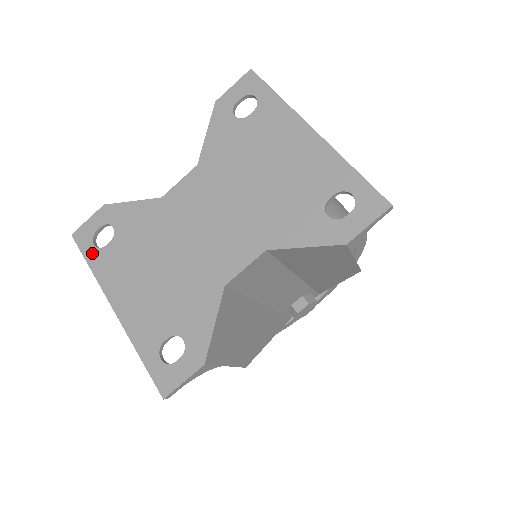
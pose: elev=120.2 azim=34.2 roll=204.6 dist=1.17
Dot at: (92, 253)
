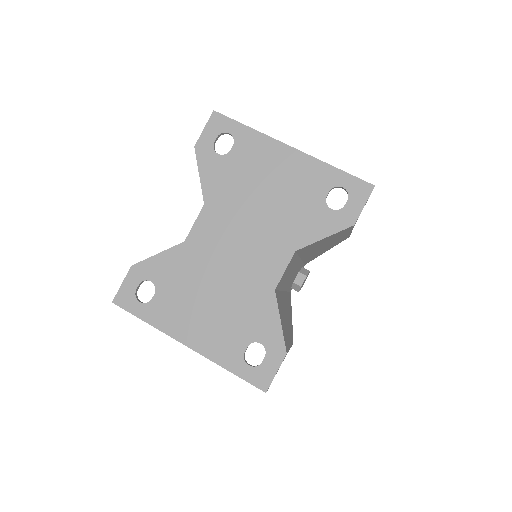
Dot at: (142, 310)
